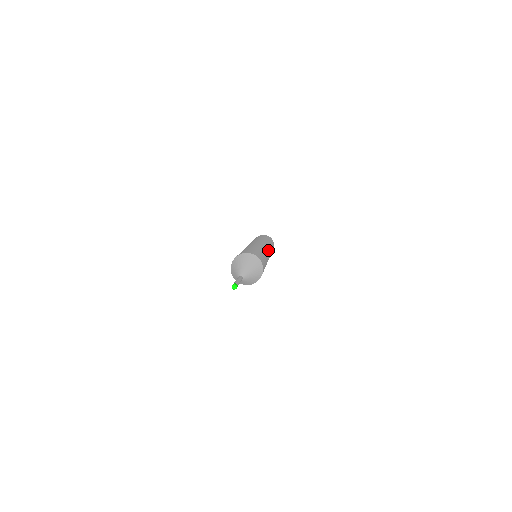
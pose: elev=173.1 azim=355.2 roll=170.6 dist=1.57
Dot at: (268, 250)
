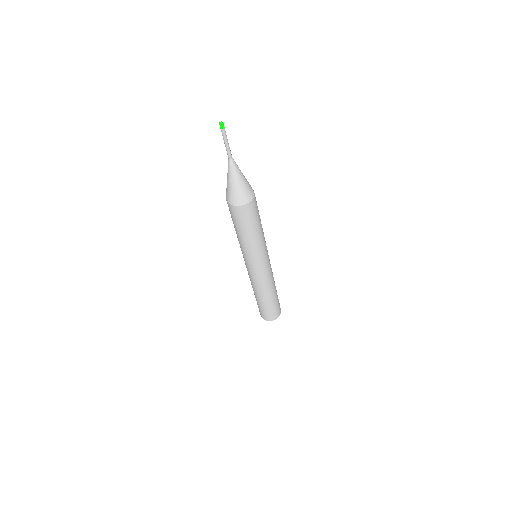
Dot at: (269, 260)
